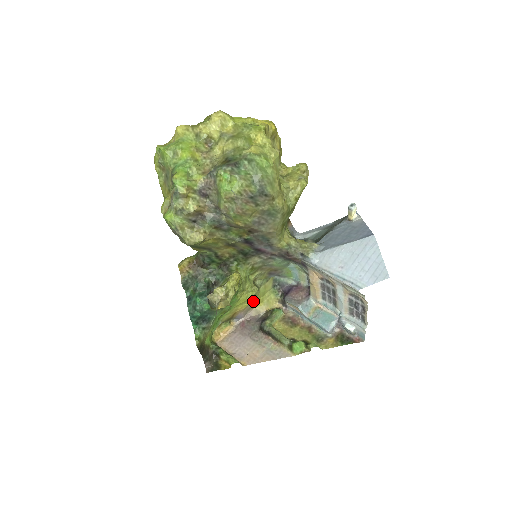
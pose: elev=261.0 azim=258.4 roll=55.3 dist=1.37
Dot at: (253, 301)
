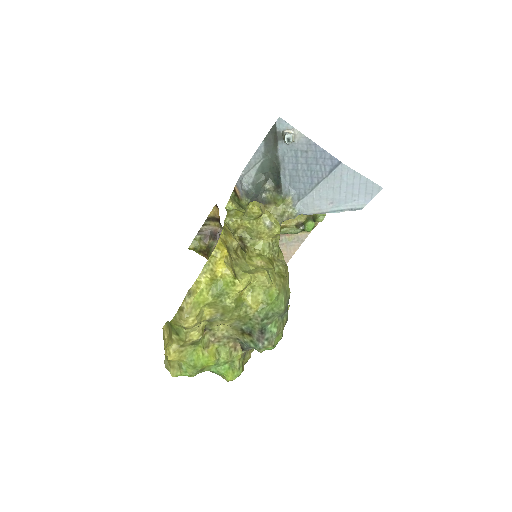
Dot at: occluded
